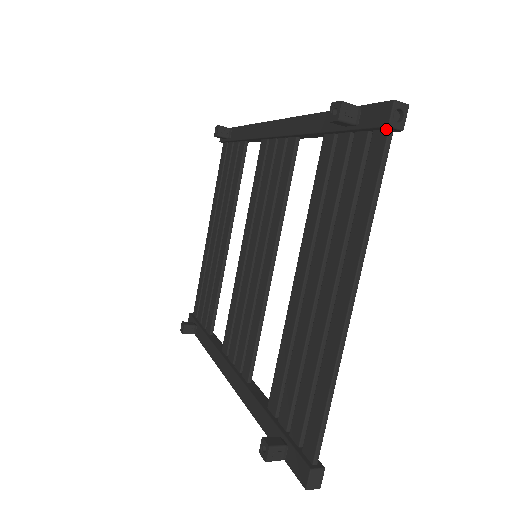
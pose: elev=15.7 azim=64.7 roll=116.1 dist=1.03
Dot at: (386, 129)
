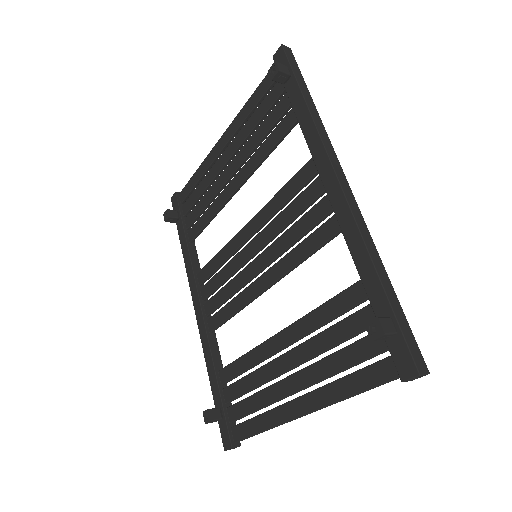
Dot at: (401, 373)
